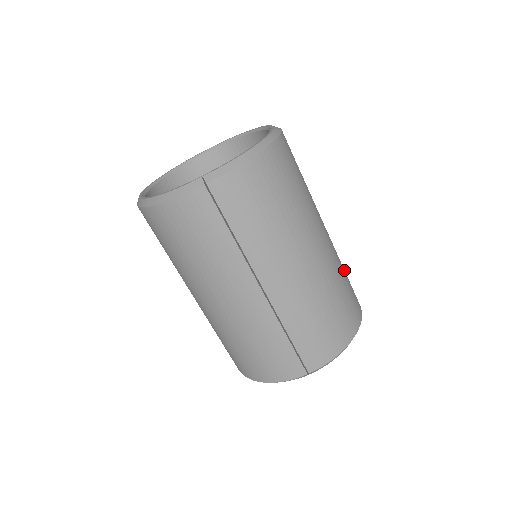
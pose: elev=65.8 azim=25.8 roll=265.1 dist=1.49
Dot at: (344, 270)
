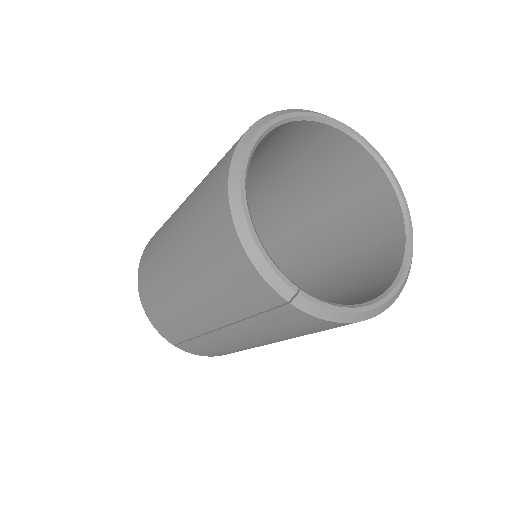
Dot at: occluded
